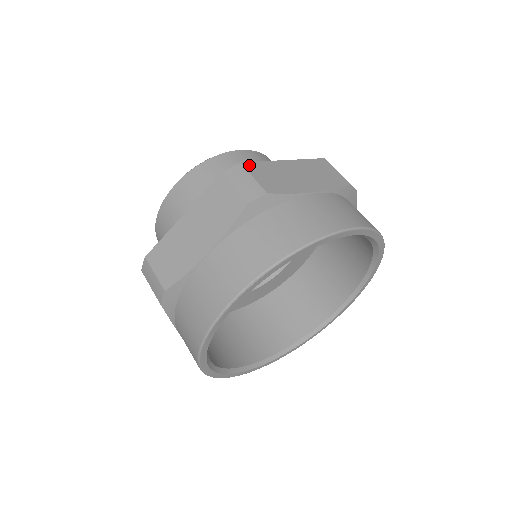
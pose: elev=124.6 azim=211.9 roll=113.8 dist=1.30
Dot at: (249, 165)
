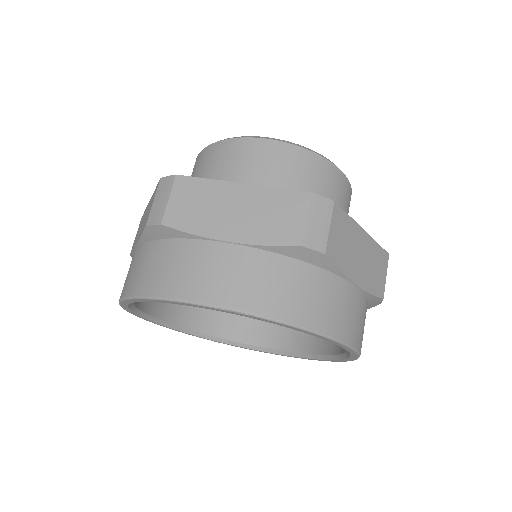
Dot at: (338, 210)
